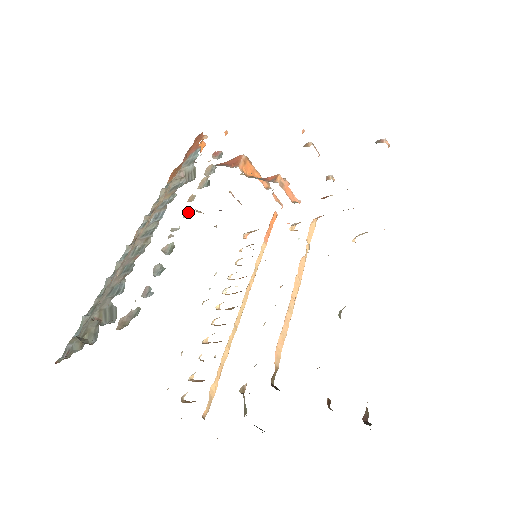
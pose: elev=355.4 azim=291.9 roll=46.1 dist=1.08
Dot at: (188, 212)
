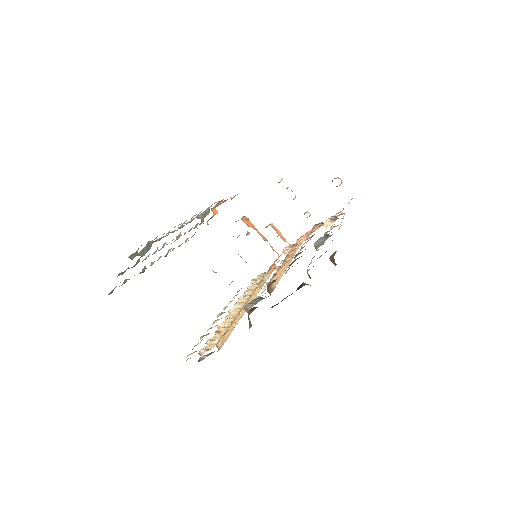
Dot at: occluded
